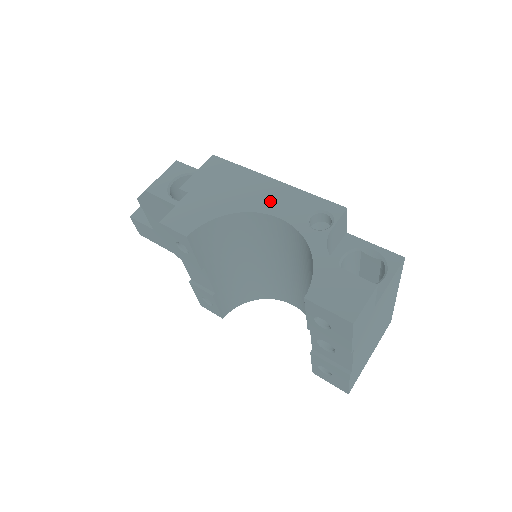
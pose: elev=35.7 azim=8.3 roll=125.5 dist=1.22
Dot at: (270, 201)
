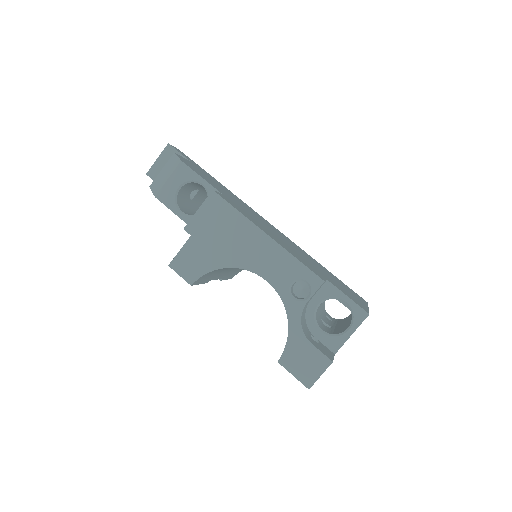
Dot at: (260, 260)
